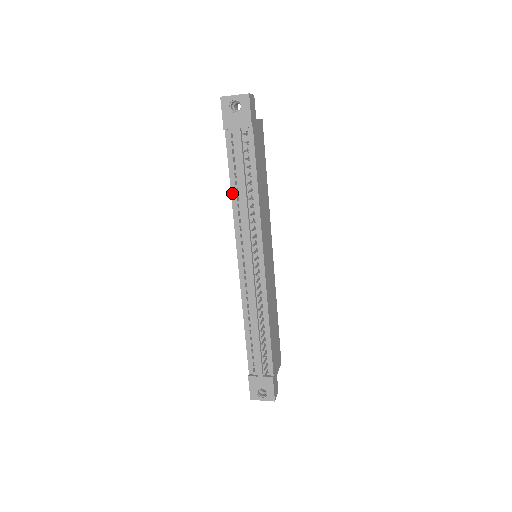
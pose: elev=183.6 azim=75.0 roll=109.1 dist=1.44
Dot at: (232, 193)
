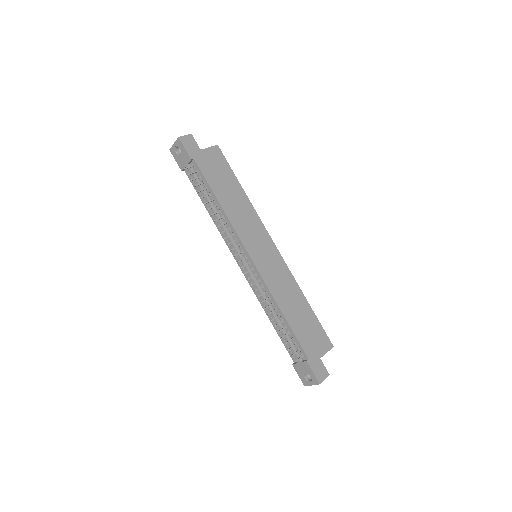
Dot at: (210, 214)
